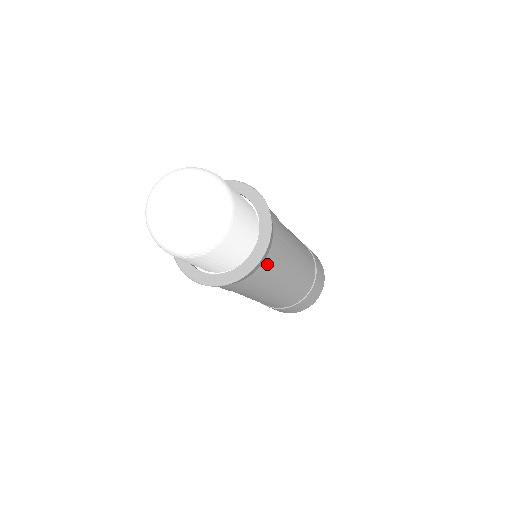
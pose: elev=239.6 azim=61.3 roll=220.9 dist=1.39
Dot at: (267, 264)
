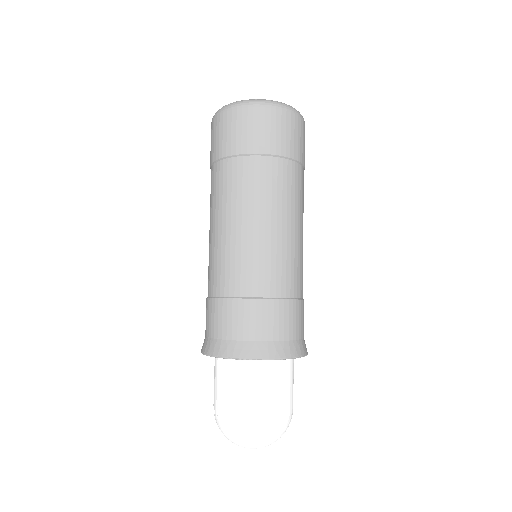
Dot at: (303, 327)
